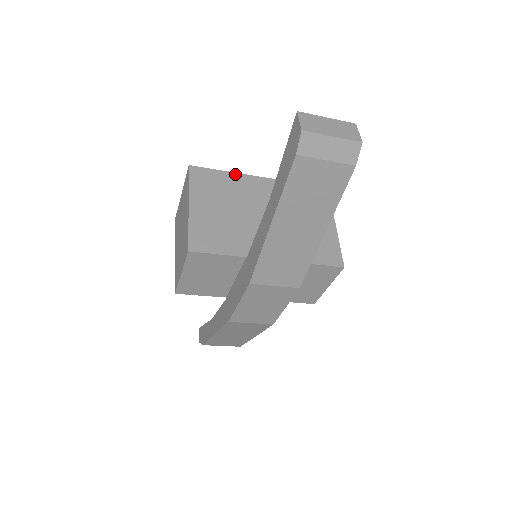
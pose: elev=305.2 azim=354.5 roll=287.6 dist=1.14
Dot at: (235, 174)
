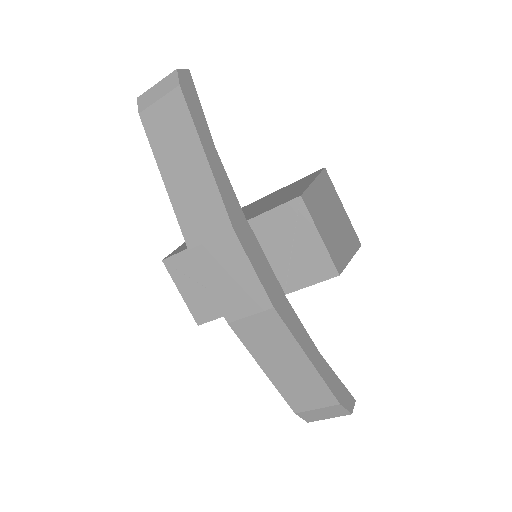
Dot at: occluded
